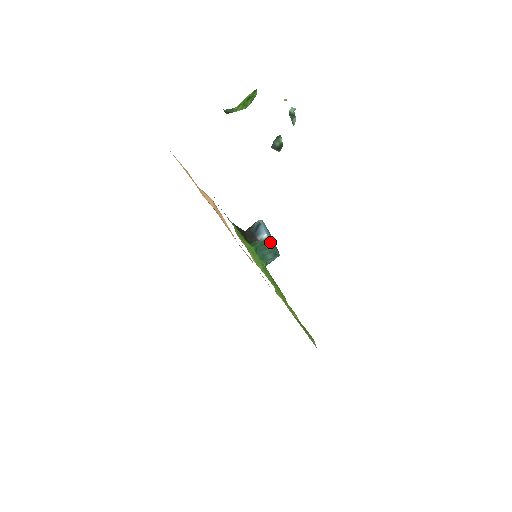
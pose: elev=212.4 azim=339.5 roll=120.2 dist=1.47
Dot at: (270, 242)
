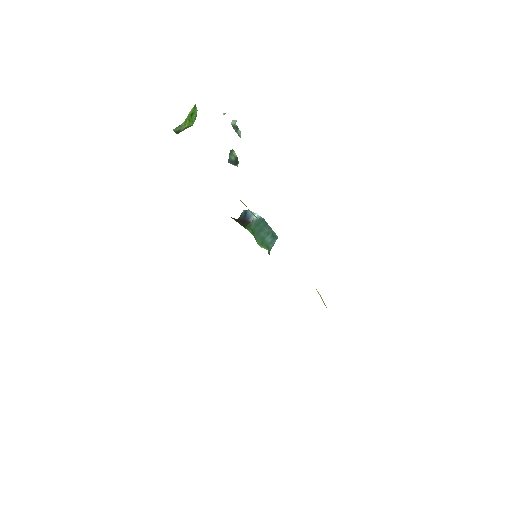
Dot at: (263, 221)
